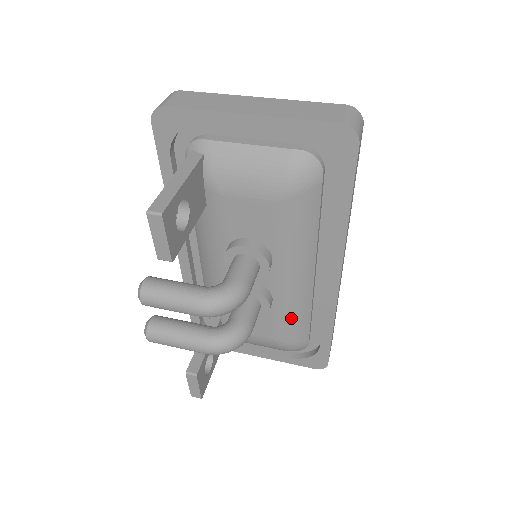
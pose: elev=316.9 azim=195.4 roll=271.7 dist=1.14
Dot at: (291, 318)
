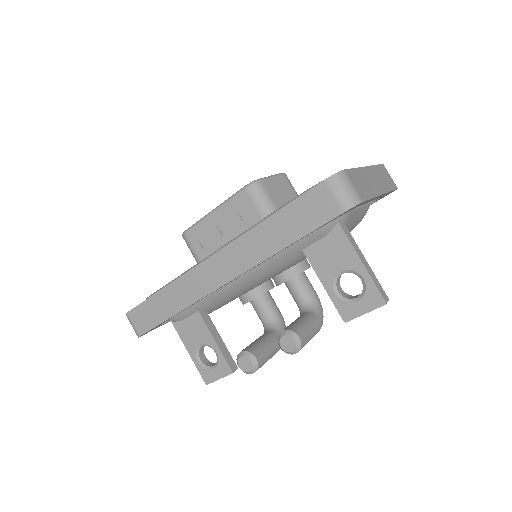
Dot at: occluded
